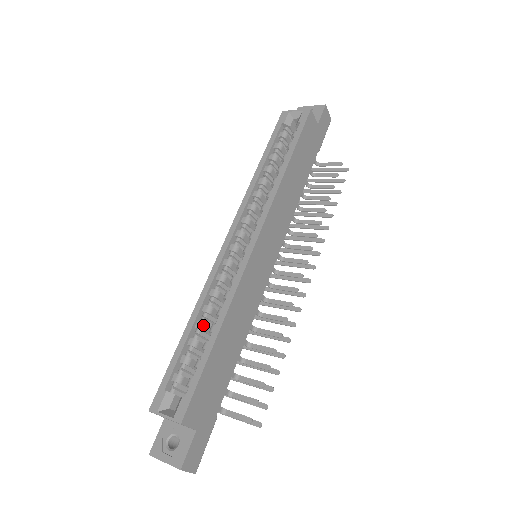
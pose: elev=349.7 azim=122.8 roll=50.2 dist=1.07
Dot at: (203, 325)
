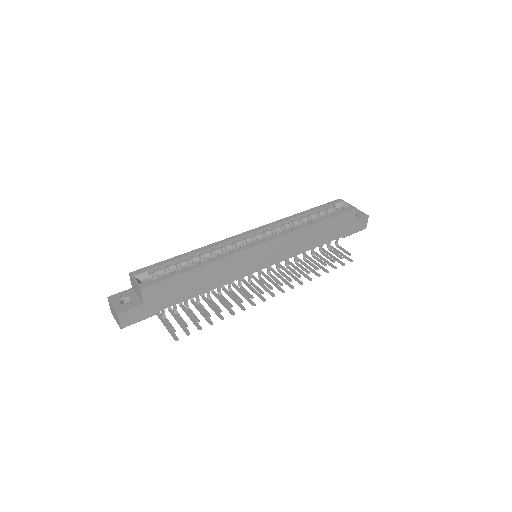
Dot at: (196, 259)
